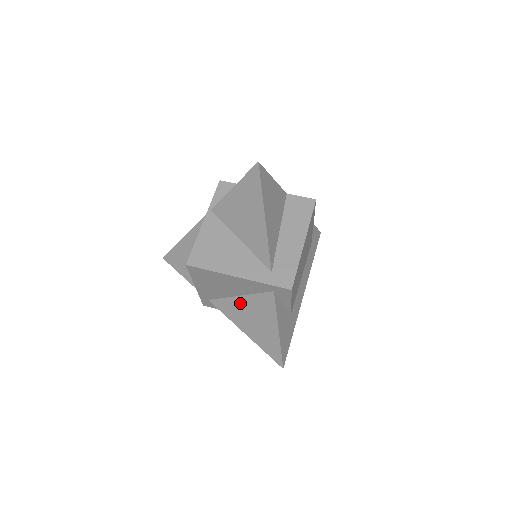
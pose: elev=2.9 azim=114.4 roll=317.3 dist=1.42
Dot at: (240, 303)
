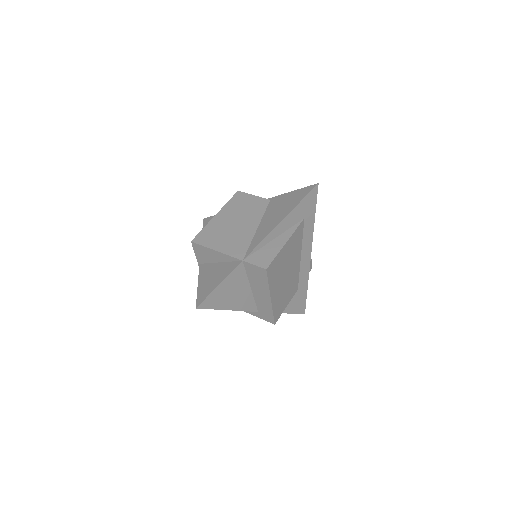
Dot at: occluded
